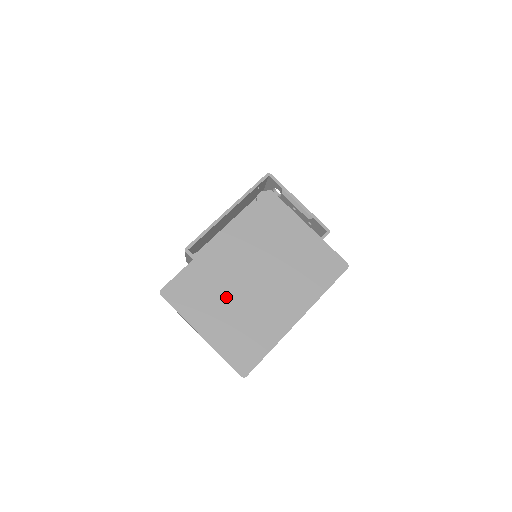
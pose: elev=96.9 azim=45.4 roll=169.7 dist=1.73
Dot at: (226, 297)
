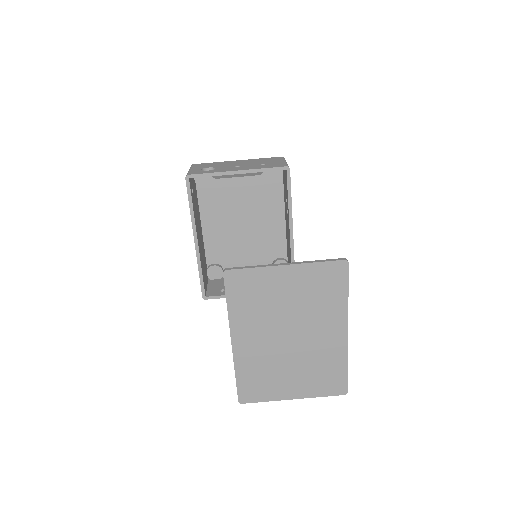
Dot at: (283, 367)
